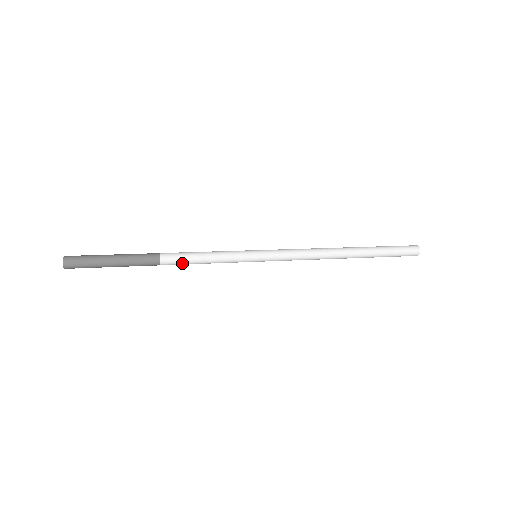
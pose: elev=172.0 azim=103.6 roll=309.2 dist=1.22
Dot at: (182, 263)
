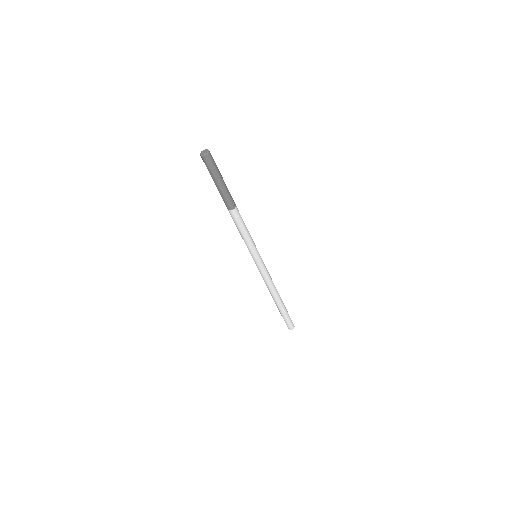
Dot at: (237, 221)
